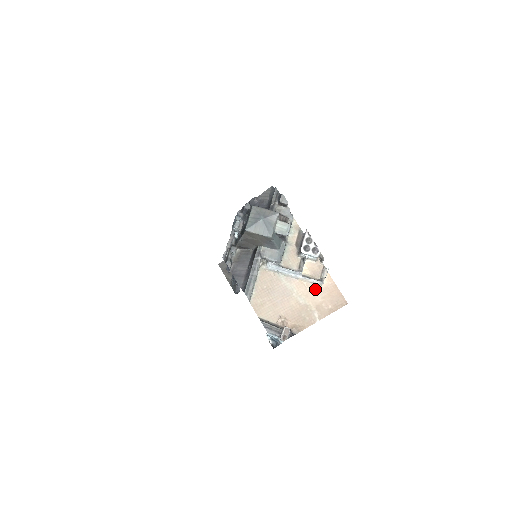
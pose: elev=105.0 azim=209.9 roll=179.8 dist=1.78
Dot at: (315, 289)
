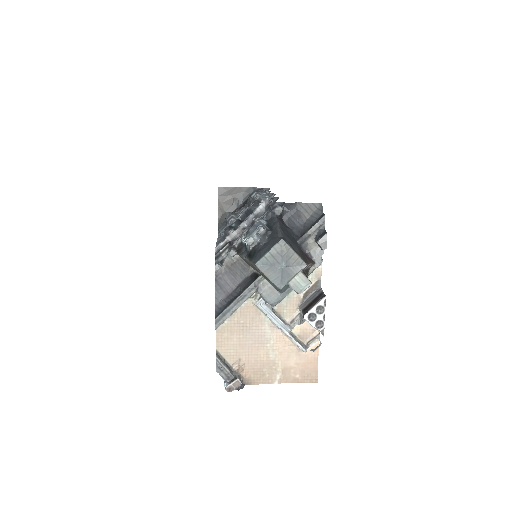
Dot at: (294, 351)
